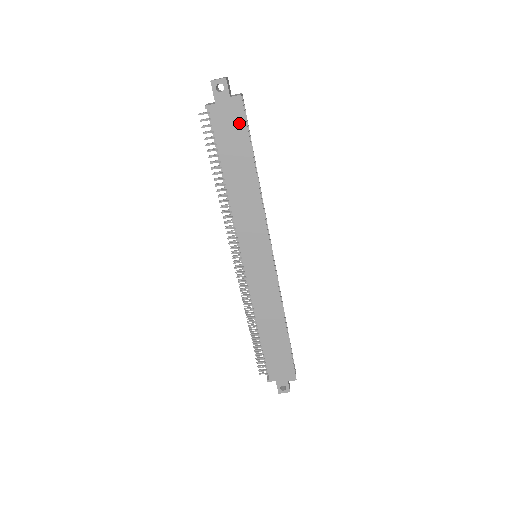
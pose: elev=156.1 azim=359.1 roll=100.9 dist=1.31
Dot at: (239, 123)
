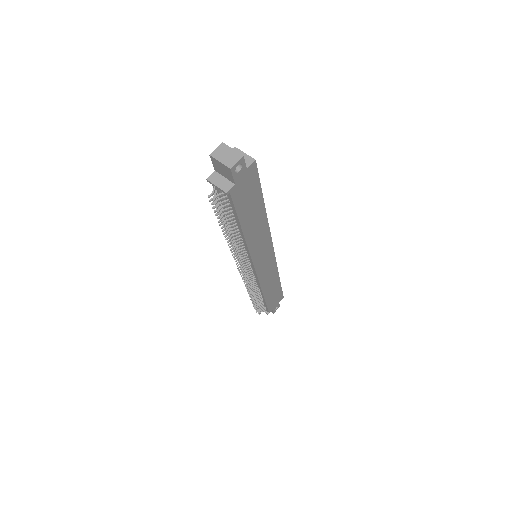
Dot at: (254, 183)
